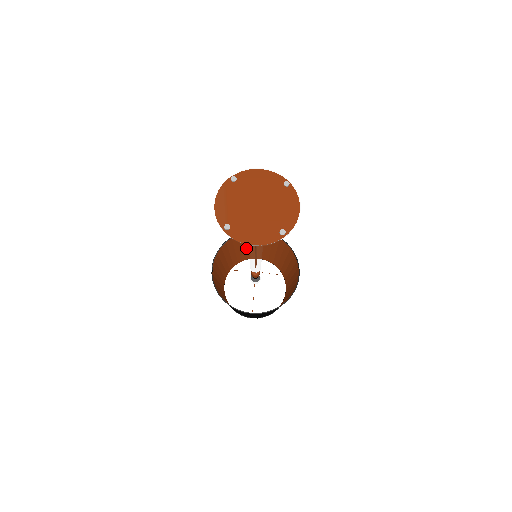
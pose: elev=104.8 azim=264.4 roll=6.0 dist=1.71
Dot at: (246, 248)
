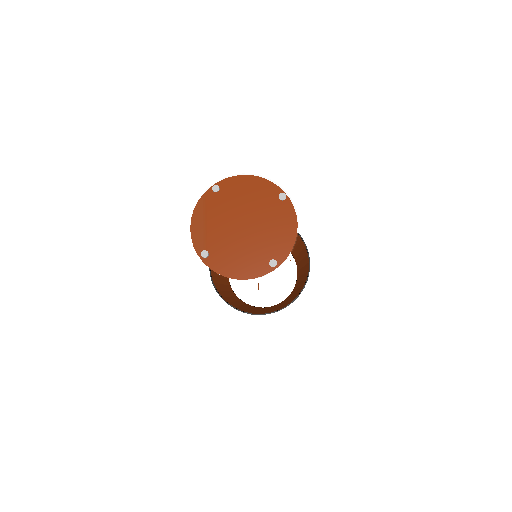
Dot at: occluded
